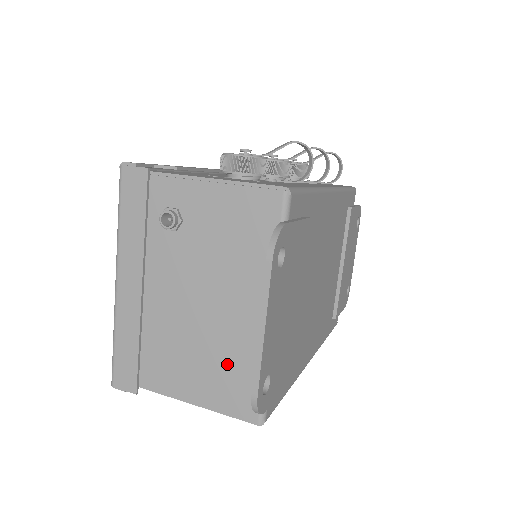
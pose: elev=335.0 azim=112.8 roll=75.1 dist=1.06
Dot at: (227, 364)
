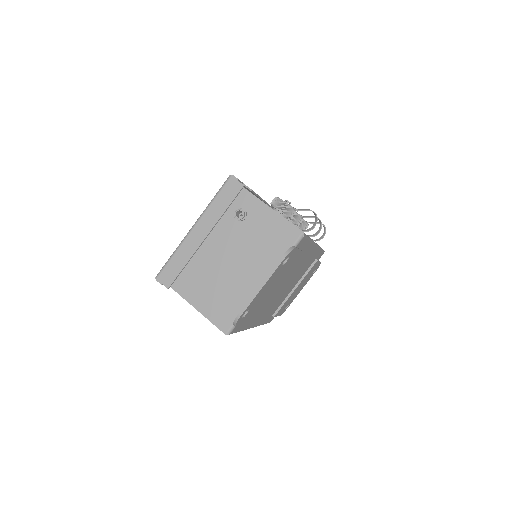
Dot at: (227, 297)
